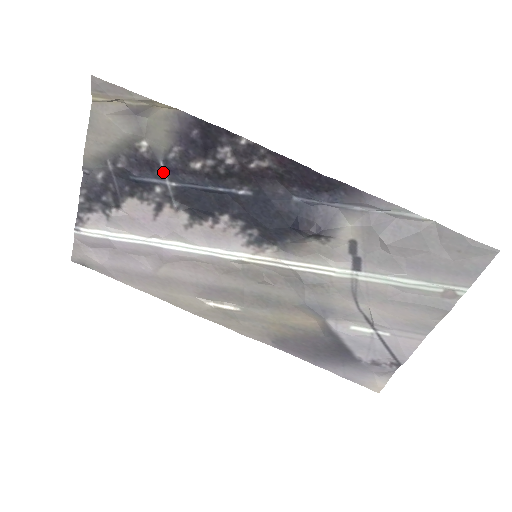
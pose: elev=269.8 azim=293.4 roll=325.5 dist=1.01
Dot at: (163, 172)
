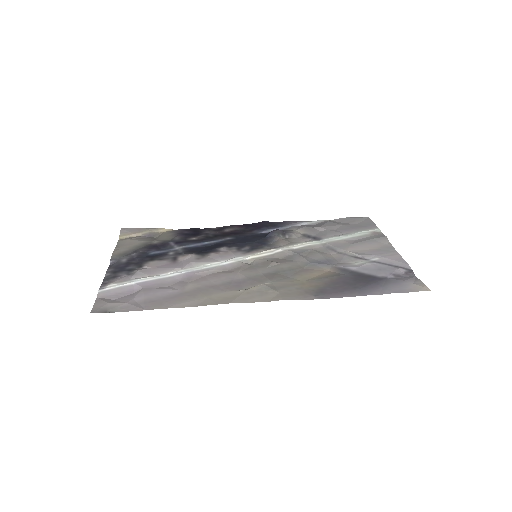
Dot at: (173, 245)
